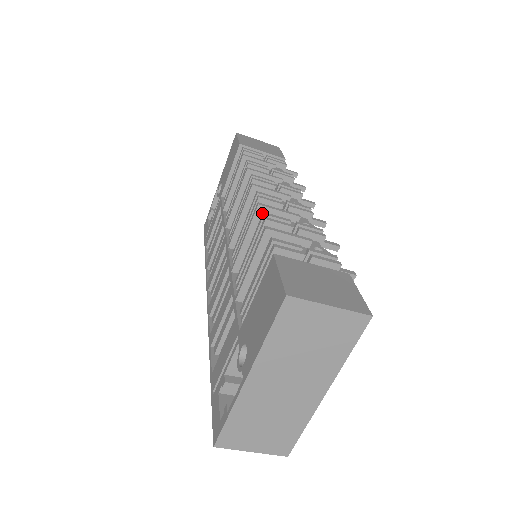
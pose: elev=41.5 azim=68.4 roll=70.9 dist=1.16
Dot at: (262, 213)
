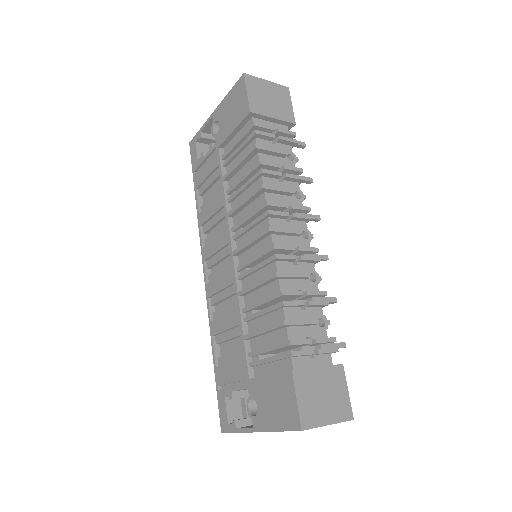
Dot at: (278, 279)
